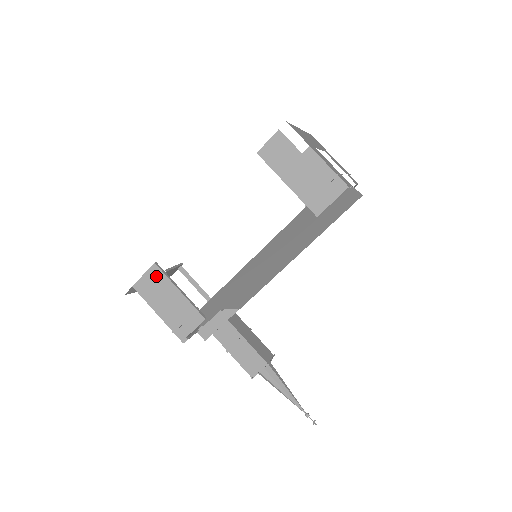
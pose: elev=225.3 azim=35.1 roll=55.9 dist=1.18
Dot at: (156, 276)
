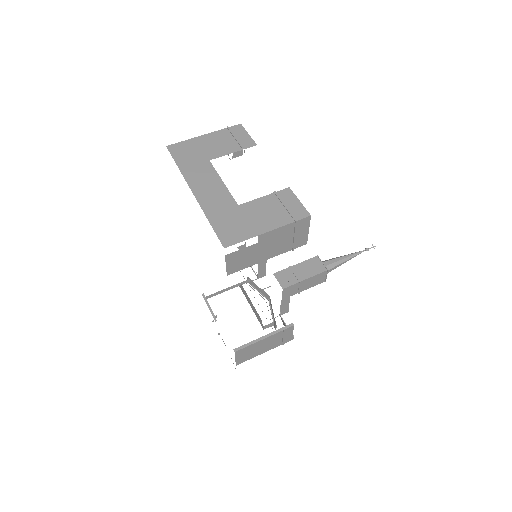
Dot at: (243, 352)
